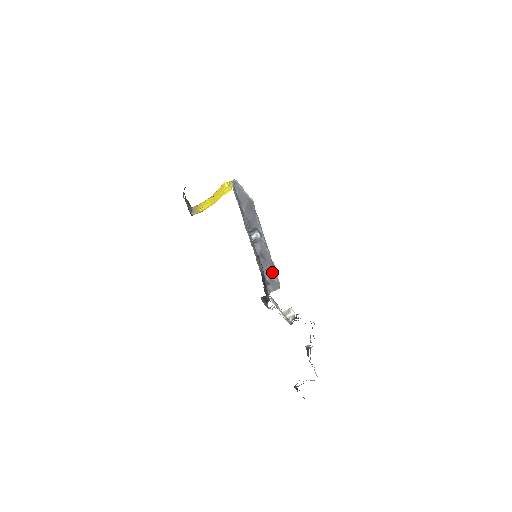
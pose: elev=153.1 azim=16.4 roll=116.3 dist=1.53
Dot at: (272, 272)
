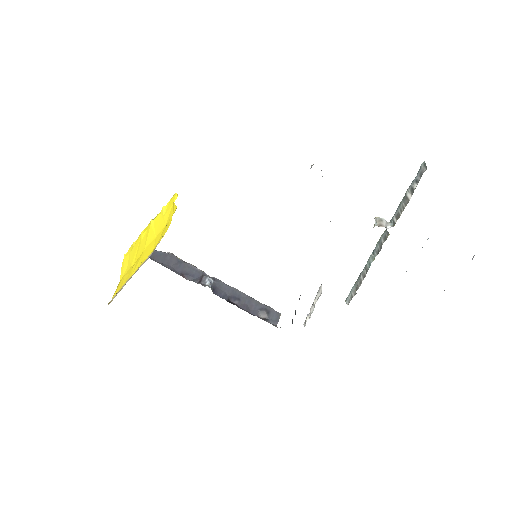
Dot at: (258, 305)
